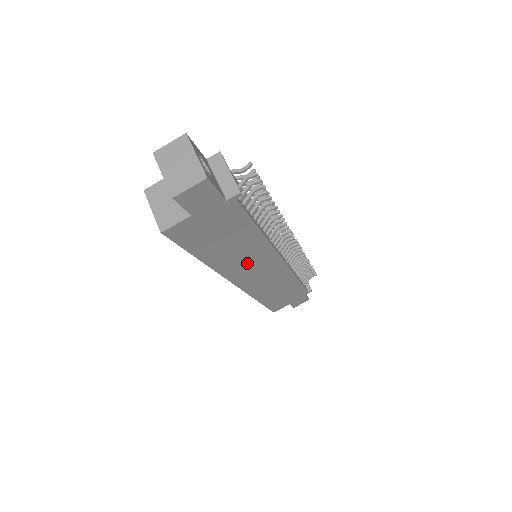
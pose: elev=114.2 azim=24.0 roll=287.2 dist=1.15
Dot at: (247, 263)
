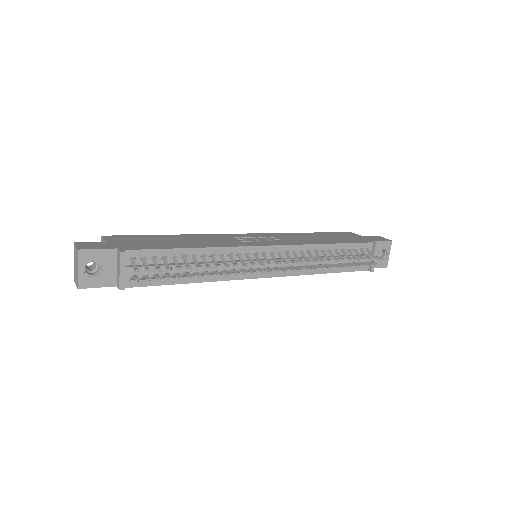
Dot at: occluded
